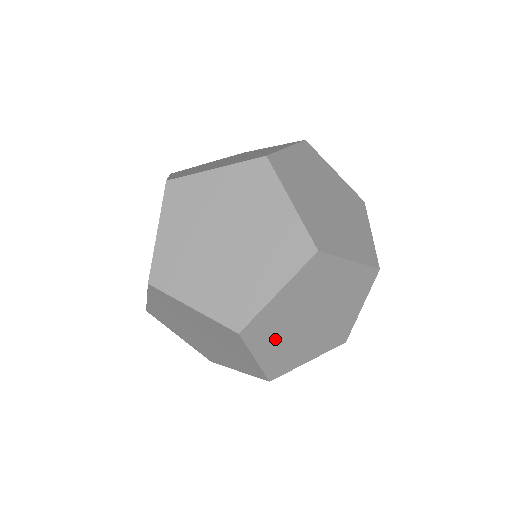
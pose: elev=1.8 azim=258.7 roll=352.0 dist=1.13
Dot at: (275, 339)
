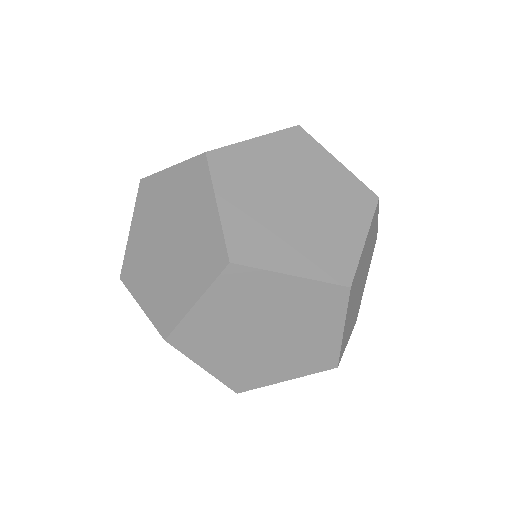
Dot at: occluded
